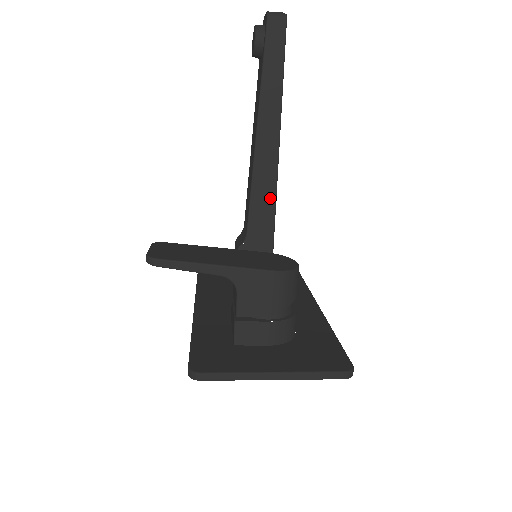
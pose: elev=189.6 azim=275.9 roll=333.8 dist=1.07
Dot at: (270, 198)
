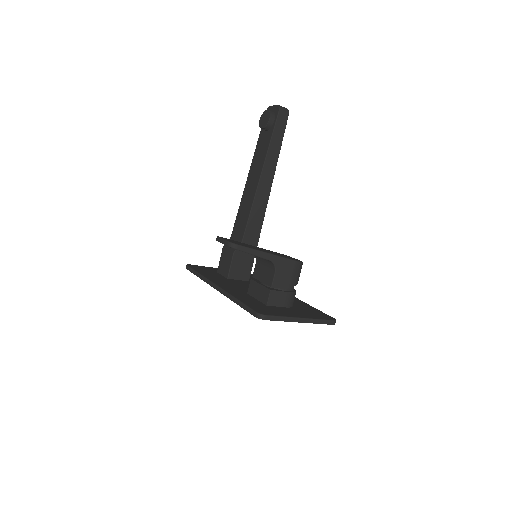
Dot at: (260, 220)
